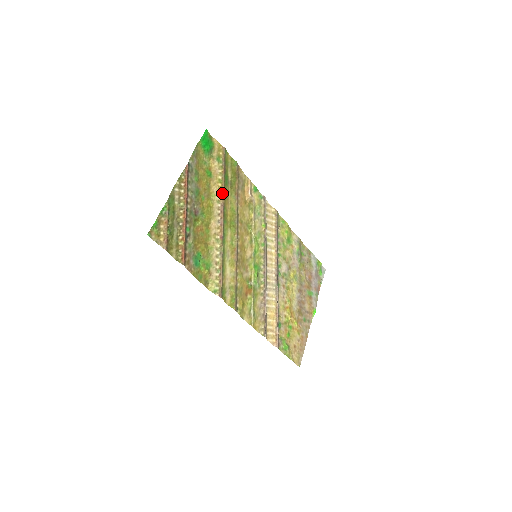
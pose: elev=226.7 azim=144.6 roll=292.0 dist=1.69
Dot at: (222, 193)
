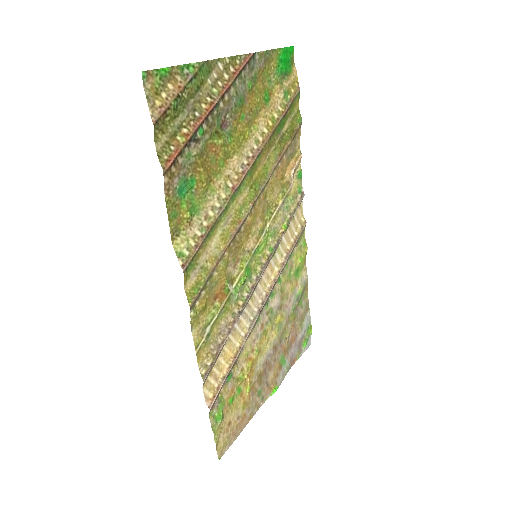
Dot at: (267, 135)
